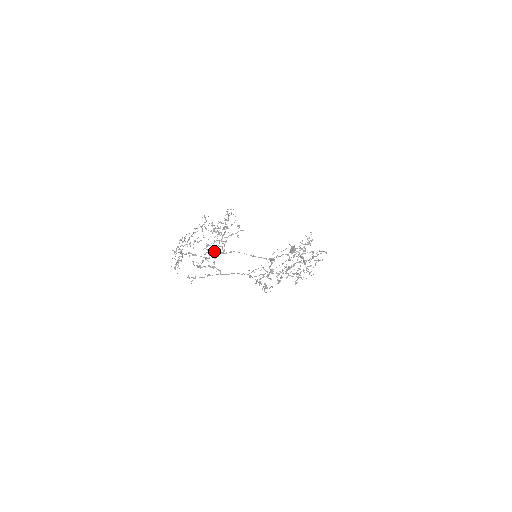
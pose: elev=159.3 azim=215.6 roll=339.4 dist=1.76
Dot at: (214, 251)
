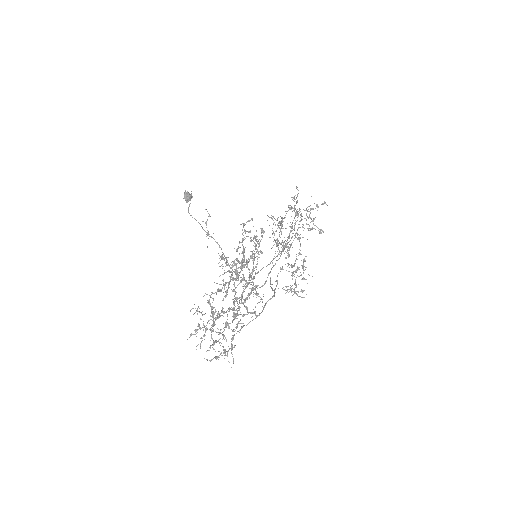
Dot at: (248, 295)
